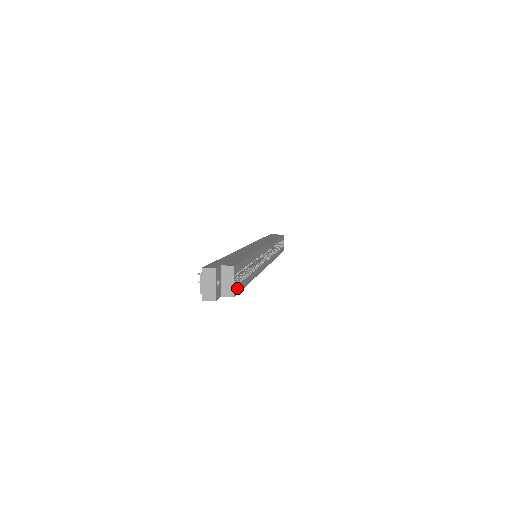
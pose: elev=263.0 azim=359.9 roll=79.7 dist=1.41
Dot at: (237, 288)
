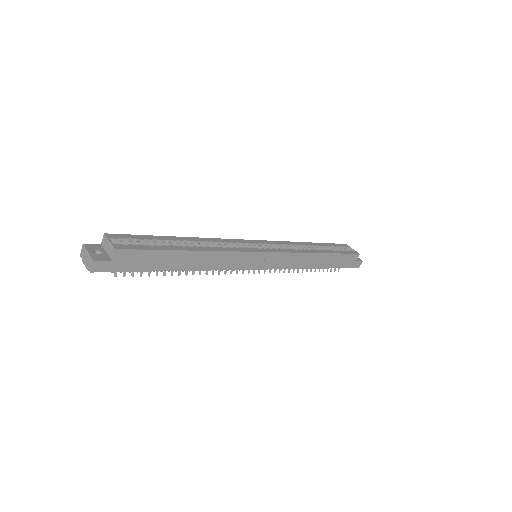
Dot at: (127, 247)
